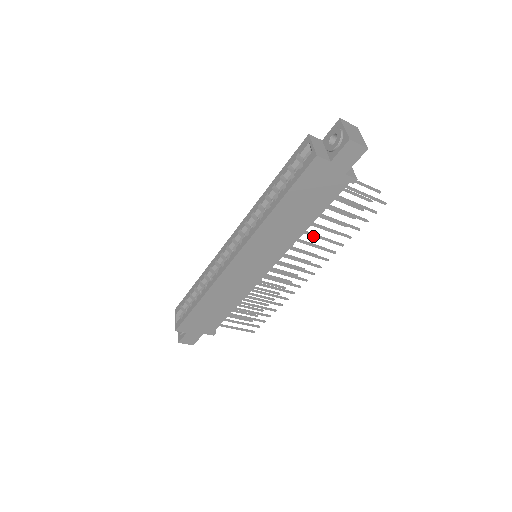
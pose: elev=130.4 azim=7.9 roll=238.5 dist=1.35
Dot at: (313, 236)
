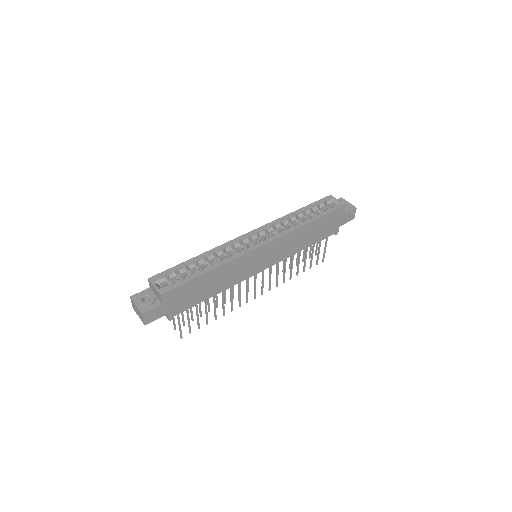
Dot at: (292, 260)
